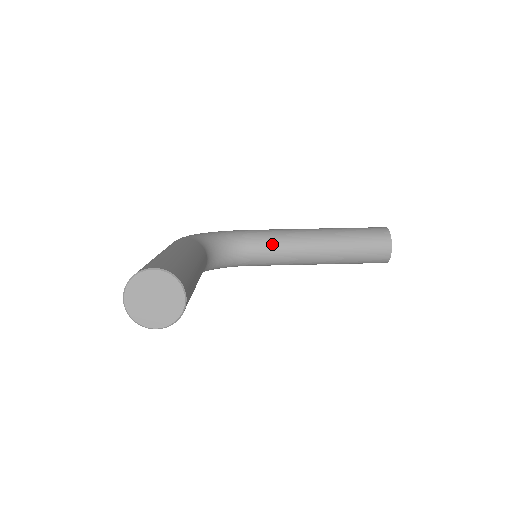
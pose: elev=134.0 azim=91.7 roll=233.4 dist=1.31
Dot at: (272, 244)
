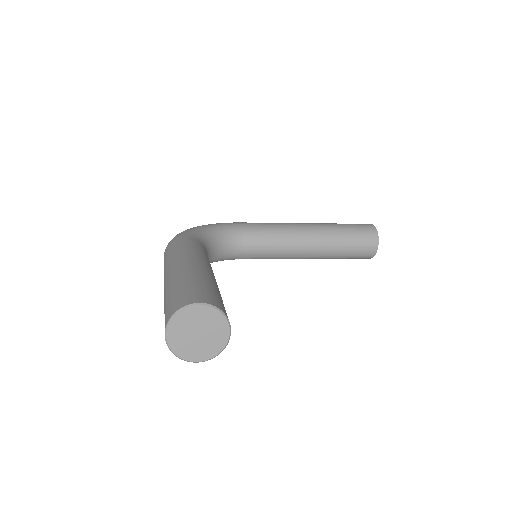
Dot at: (266, 240)
